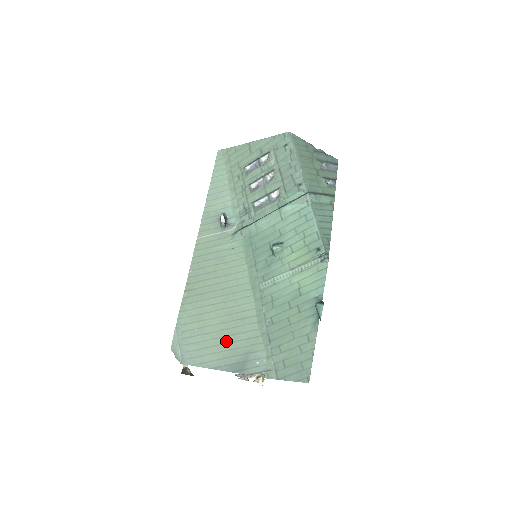
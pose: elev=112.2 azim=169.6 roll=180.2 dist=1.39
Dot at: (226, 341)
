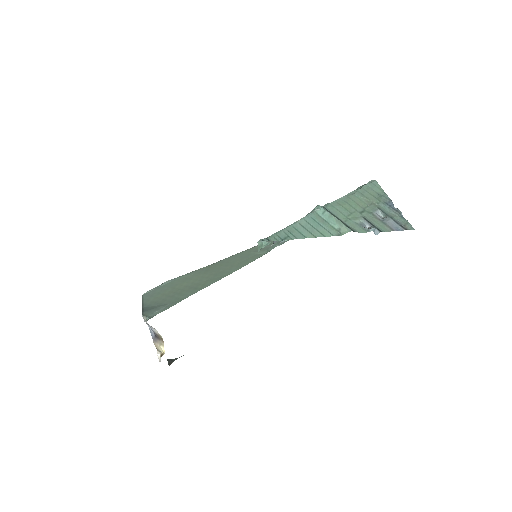
Dot at: (170, 295)
